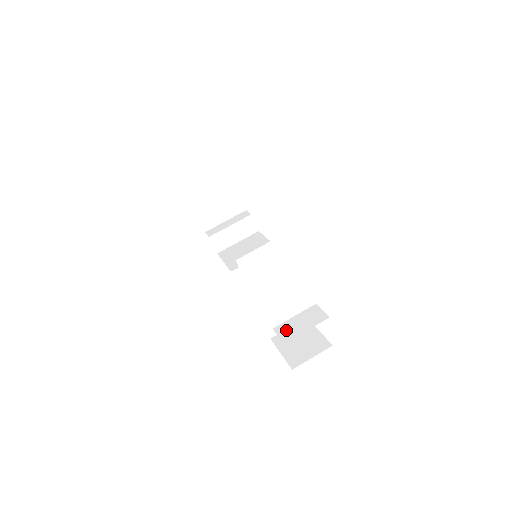
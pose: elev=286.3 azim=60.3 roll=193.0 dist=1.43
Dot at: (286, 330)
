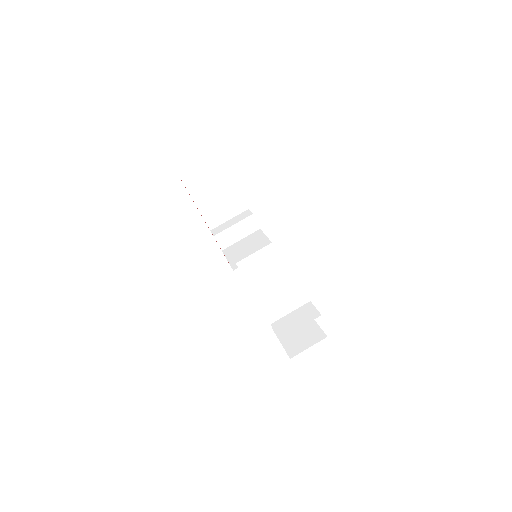
Dot at: (282, 326)
